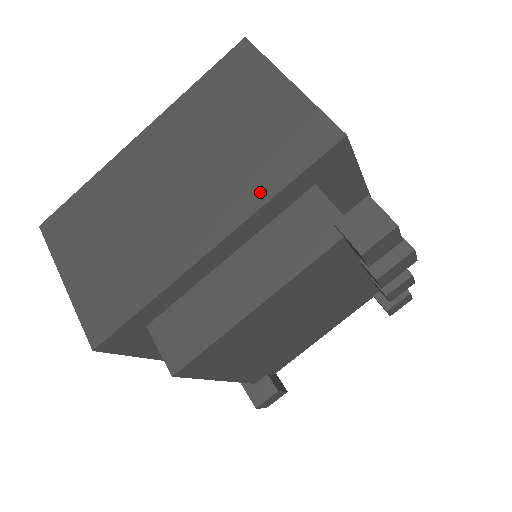
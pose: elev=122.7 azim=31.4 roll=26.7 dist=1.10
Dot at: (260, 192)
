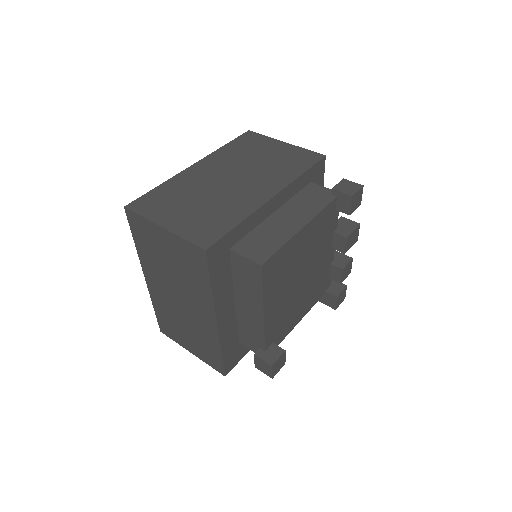
Dot at: (290, 176)
